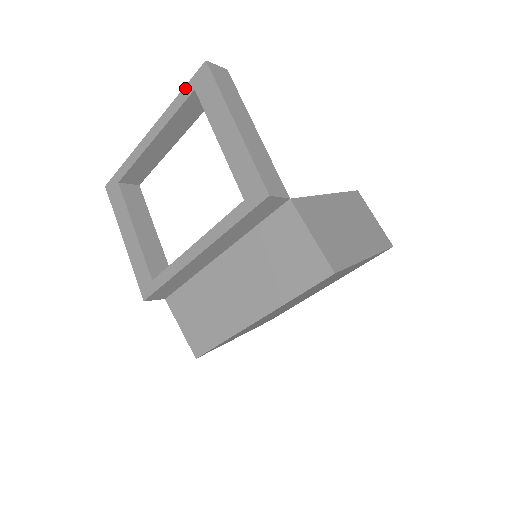
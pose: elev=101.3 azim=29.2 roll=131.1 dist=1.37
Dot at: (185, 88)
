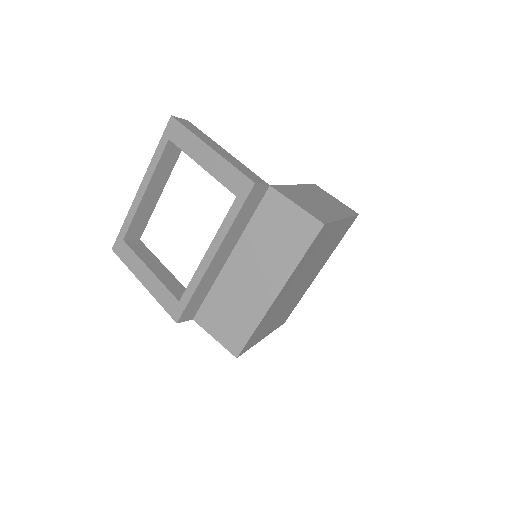
Dot at: (160, 142)
